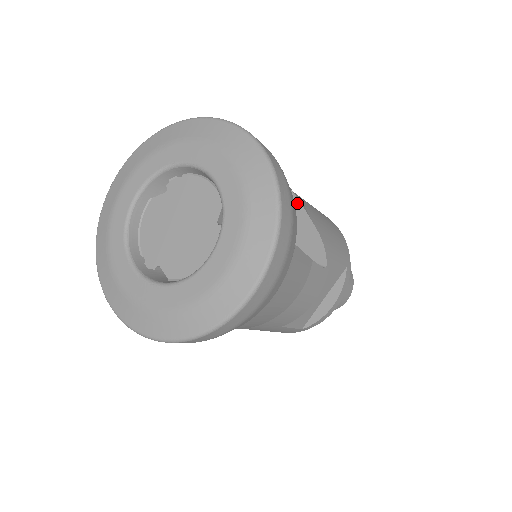
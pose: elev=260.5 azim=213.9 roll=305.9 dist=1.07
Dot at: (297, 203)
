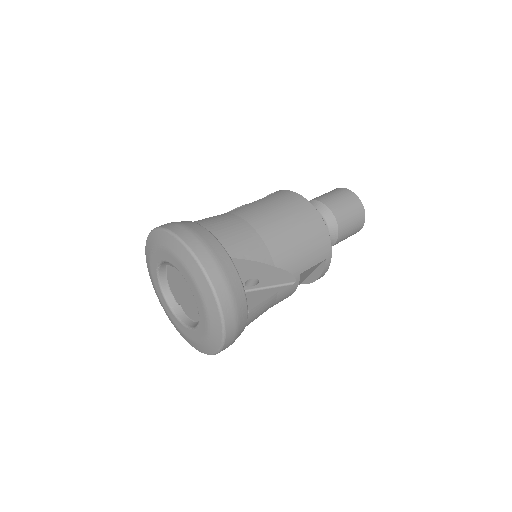
Dot at: (261, 264)
